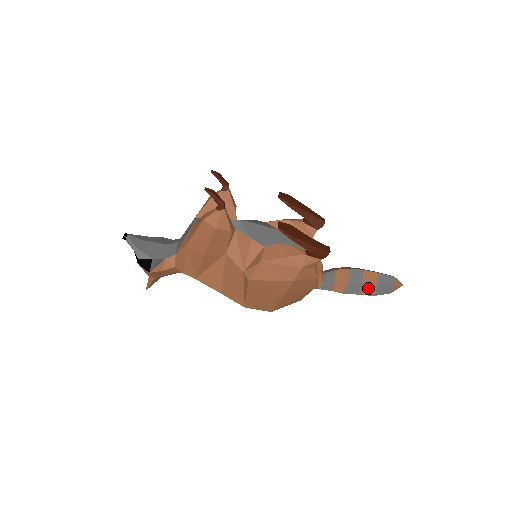
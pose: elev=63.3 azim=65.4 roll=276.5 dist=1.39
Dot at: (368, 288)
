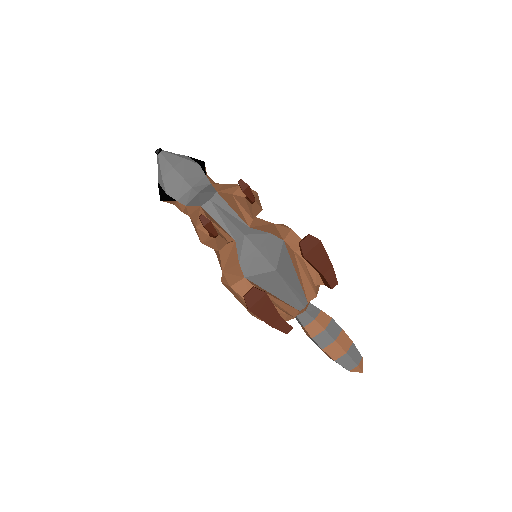
Dot at: (326, 353)
